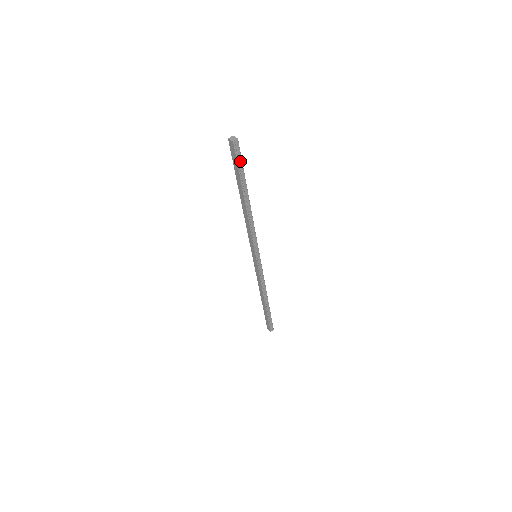
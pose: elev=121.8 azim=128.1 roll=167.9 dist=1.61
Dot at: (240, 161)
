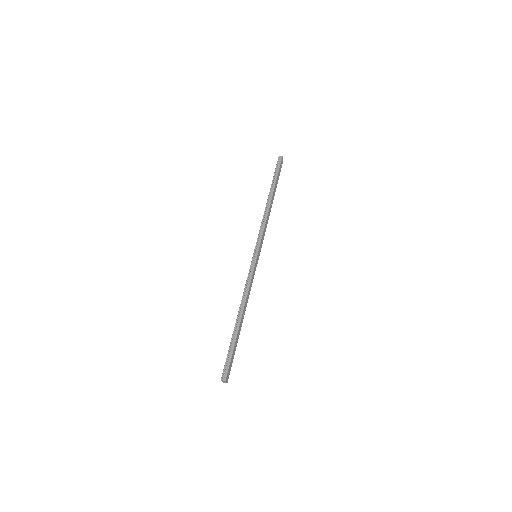
Dot at: (278, 169)
